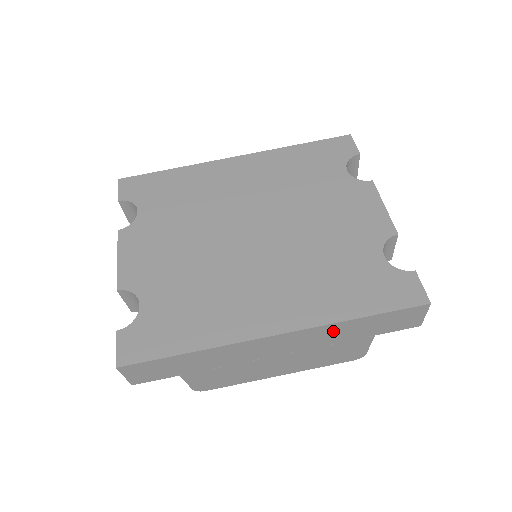
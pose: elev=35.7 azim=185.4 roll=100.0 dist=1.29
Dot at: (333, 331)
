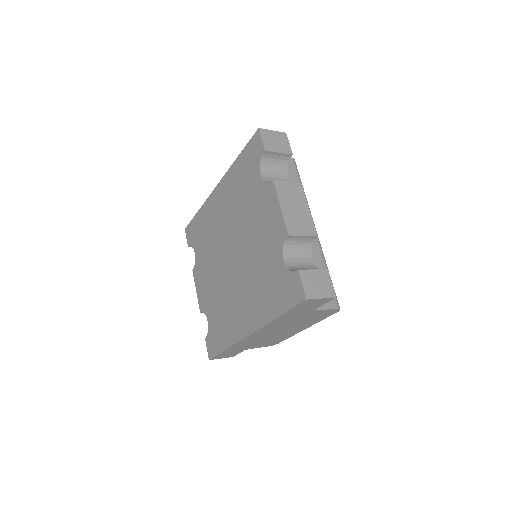
Dot at: (278, 322)
